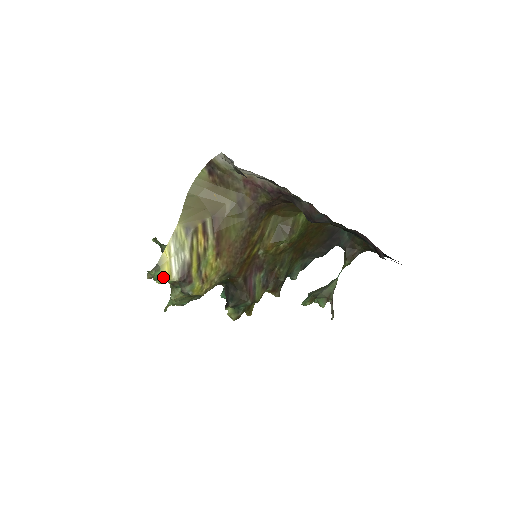
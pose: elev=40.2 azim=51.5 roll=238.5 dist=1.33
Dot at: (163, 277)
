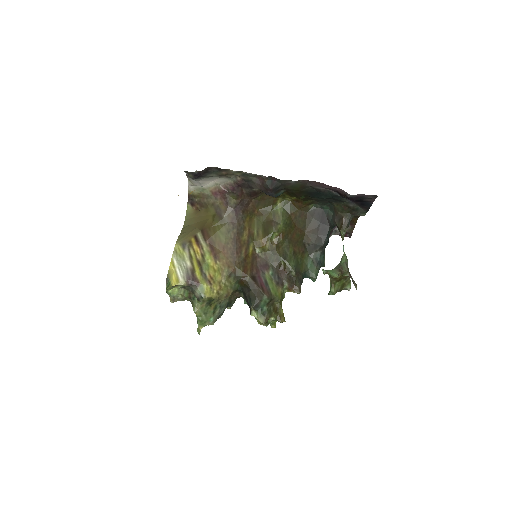
Dot at: (172, 284)
